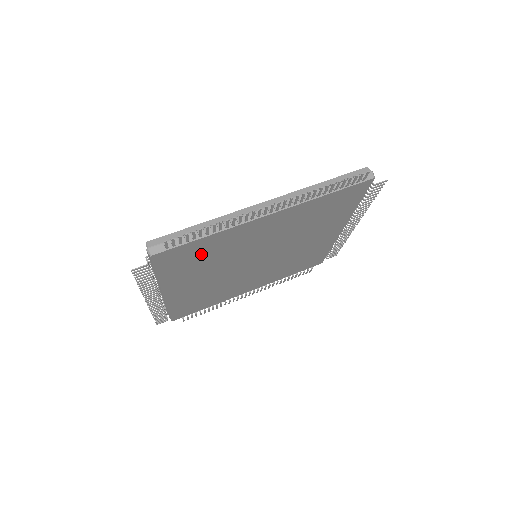
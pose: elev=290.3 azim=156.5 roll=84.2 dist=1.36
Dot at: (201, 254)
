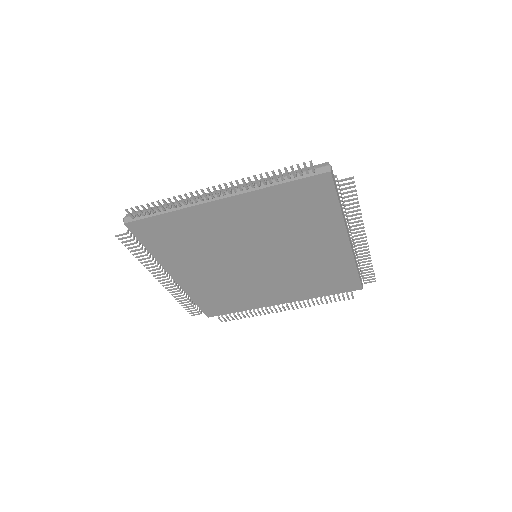
Dot at: (177, 234)
